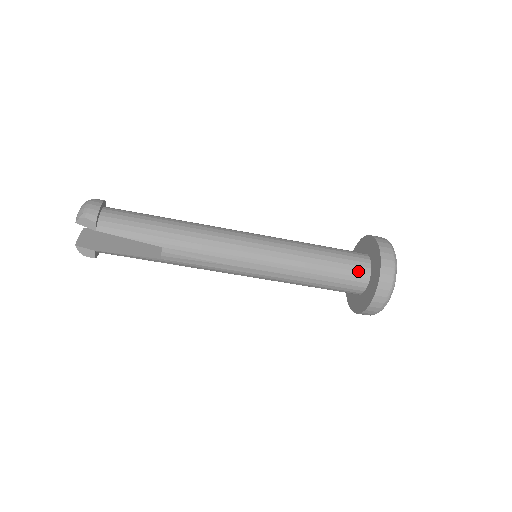
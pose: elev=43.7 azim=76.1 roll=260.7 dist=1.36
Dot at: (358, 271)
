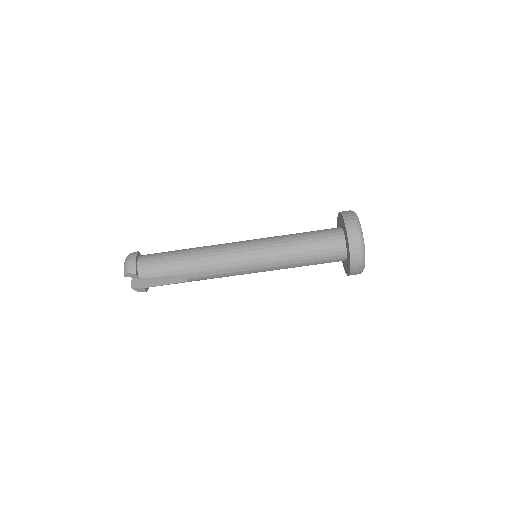
Dot at: (335, 248)
